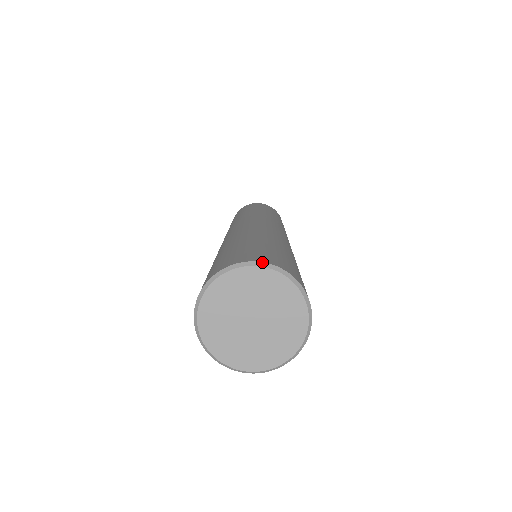
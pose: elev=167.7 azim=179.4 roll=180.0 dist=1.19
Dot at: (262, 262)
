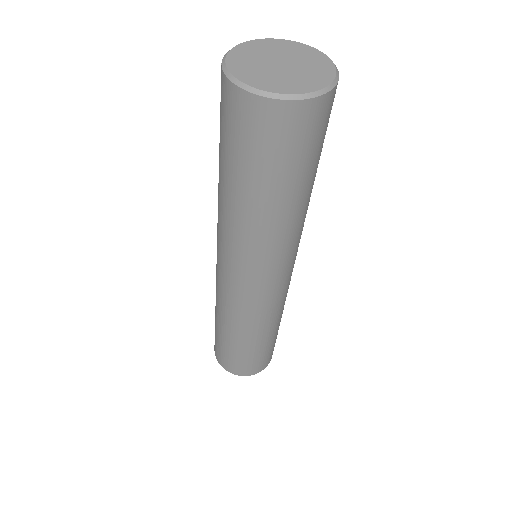
Dot at: (332, 61)
